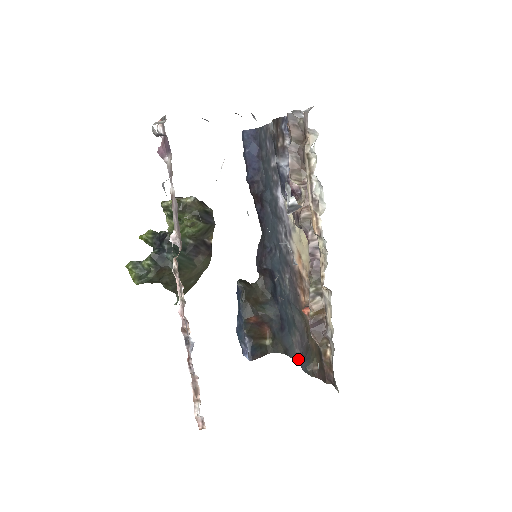
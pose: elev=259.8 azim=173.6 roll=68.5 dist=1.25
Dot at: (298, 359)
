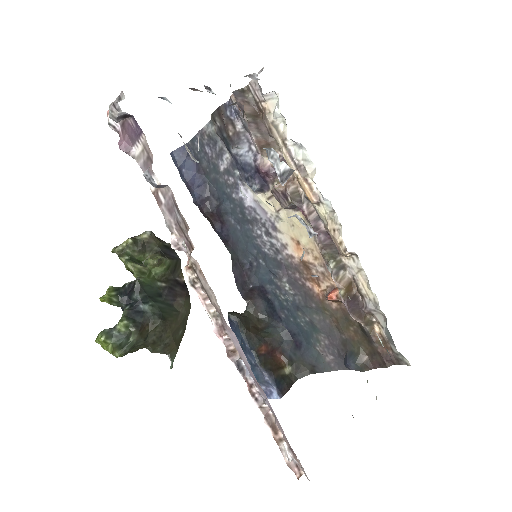
Dot at: (333, 367)
